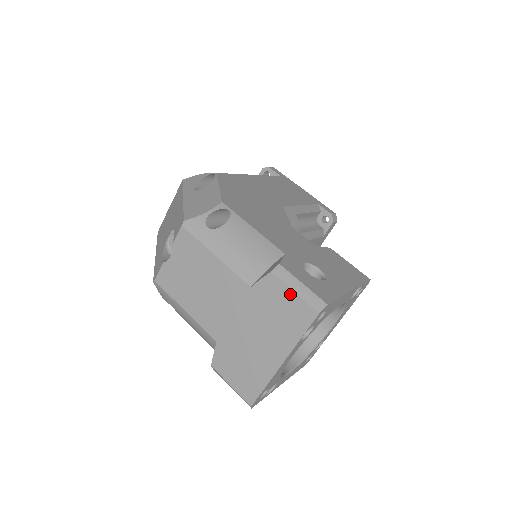
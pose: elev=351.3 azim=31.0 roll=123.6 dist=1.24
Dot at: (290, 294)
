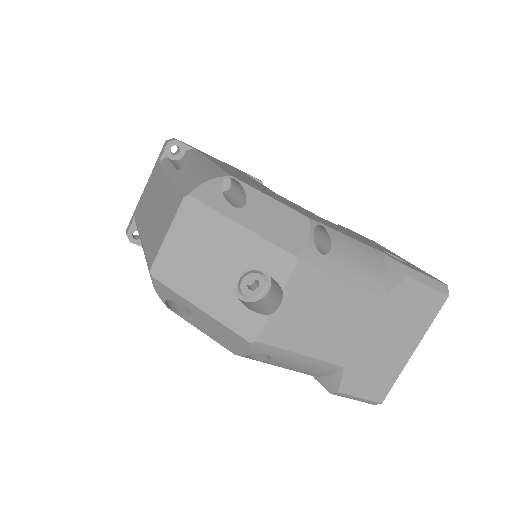
Dot at: (425, 290)
